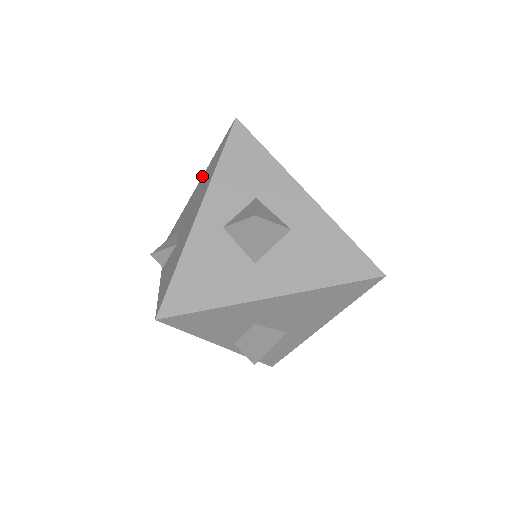
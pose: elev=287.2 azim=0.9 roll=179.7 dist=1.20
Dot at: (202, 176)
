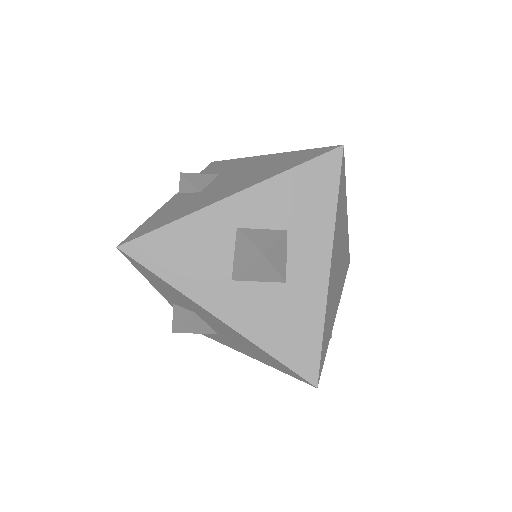
Dot at: (278, 153)
